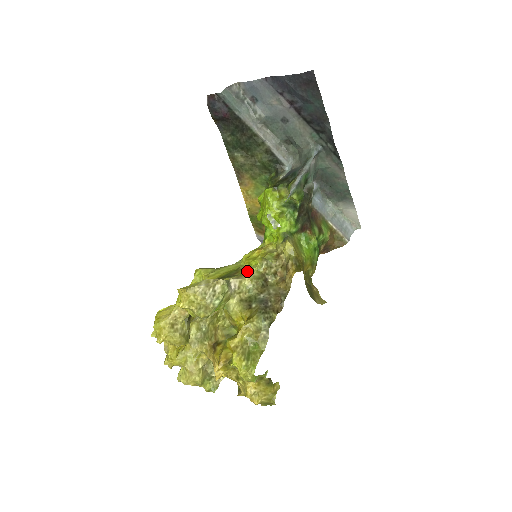
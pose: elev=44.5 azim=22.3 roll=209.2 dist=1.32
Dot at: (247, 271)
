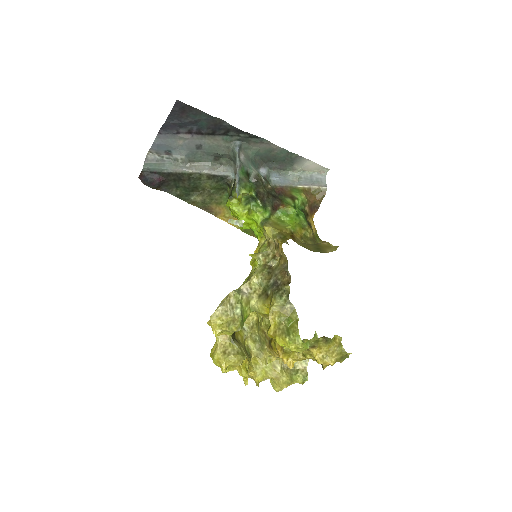
Dot at: (253, 272)
